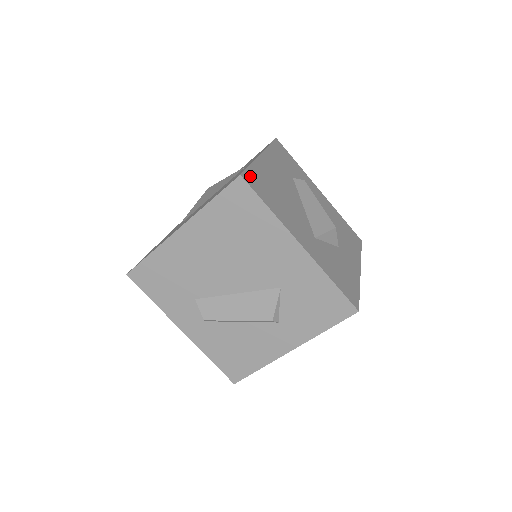
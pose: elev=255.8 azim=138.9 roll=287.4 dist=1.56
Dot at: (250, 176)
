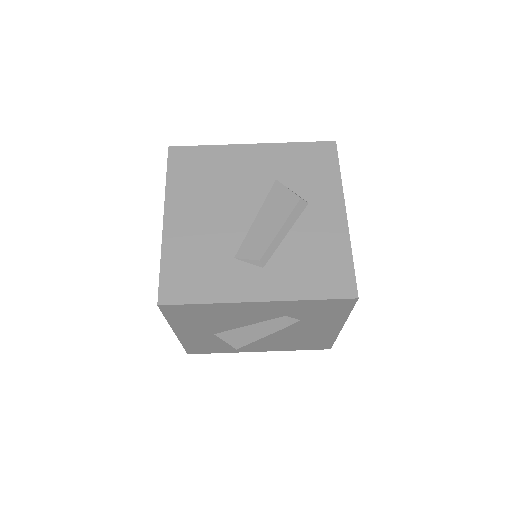
Dot at: occluded
